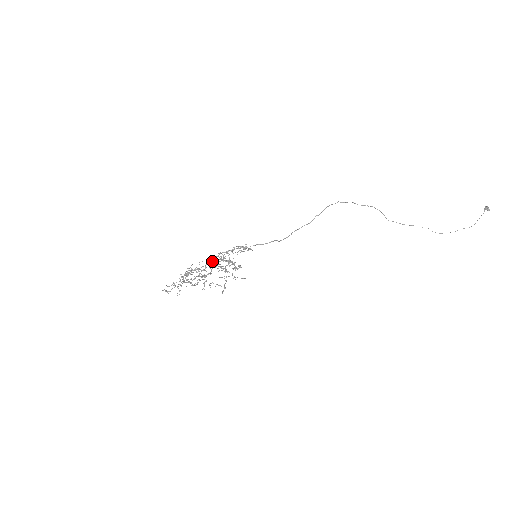
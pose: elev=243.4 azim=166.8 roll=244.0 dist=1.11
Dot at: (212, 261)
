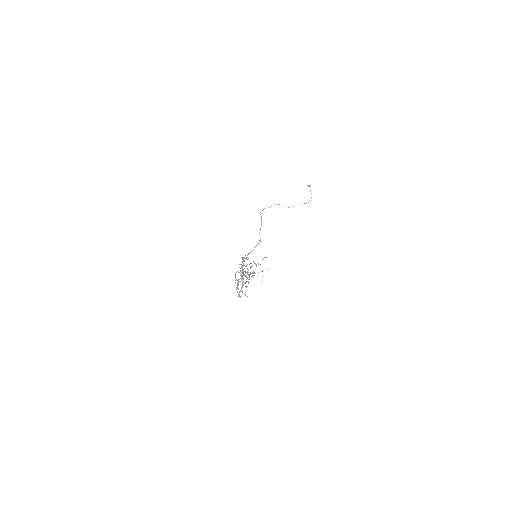
Dot at: (243, 269)
